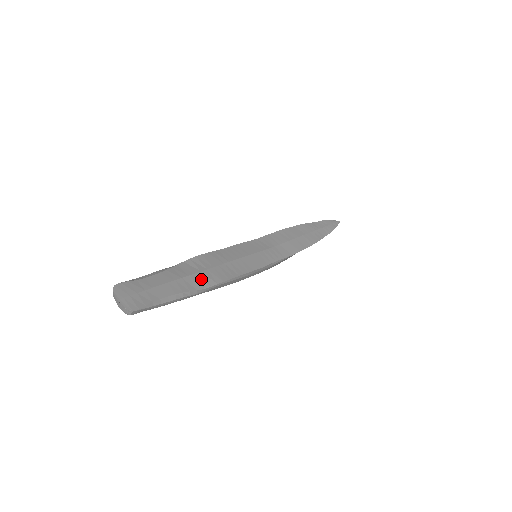
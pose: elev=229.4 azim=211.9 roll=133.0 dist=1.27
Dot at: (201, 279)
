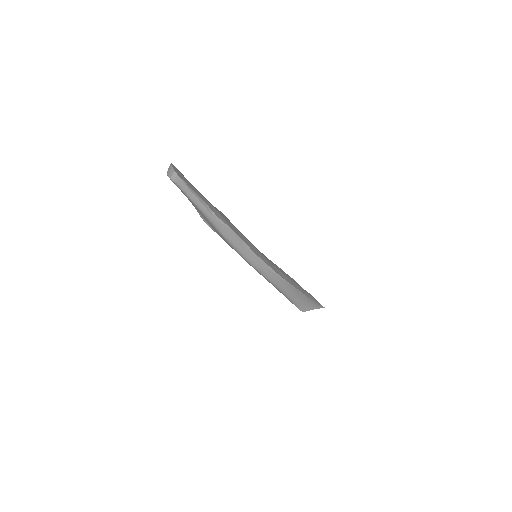
Dot at: (219, 215)
